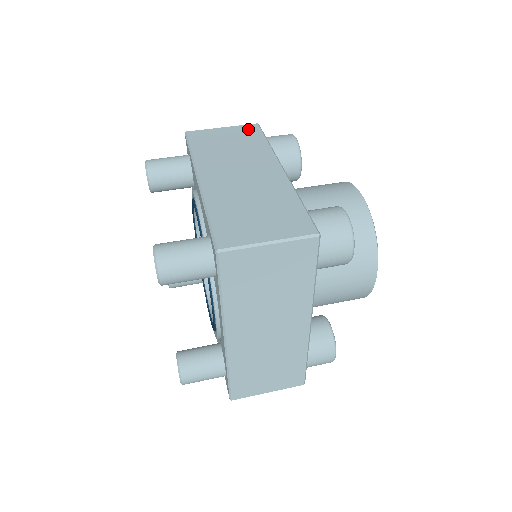
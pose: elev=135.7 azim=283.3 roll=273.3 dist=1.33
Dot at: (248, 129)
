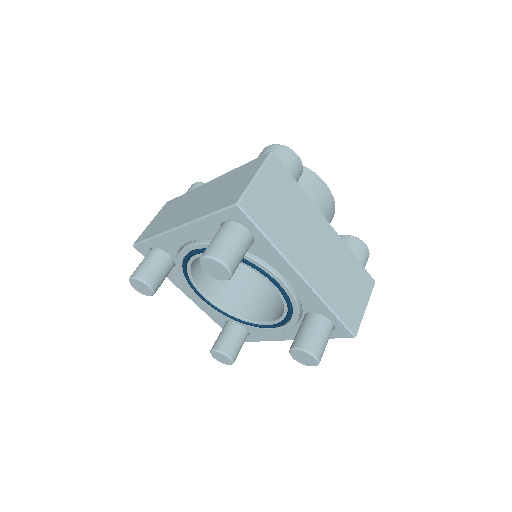
Dot at: (165, 207)
